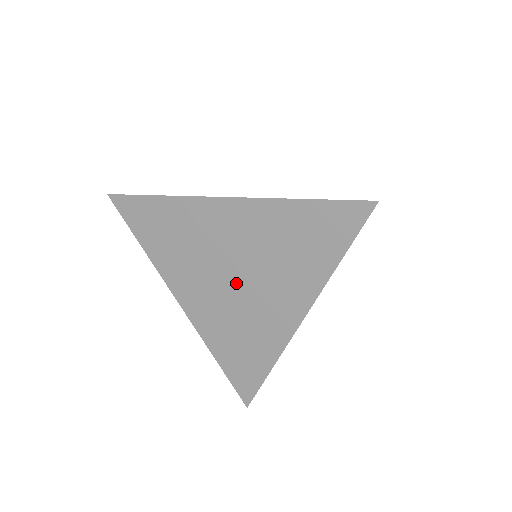
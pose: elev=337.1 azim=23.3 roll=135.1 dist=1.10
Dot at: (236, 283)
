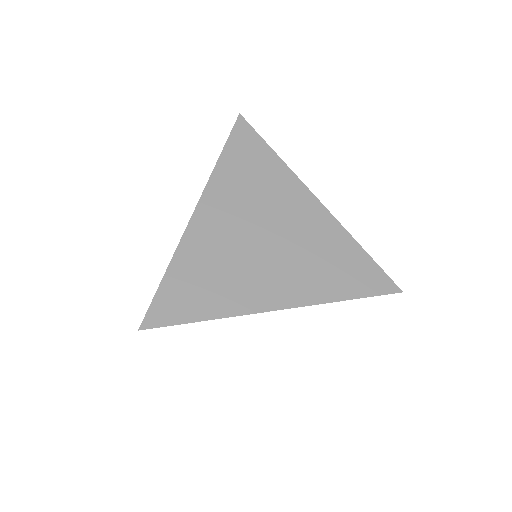
Dot at: (261, 242)
